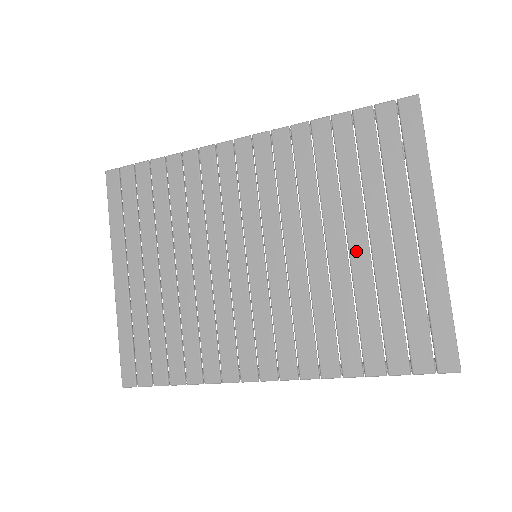
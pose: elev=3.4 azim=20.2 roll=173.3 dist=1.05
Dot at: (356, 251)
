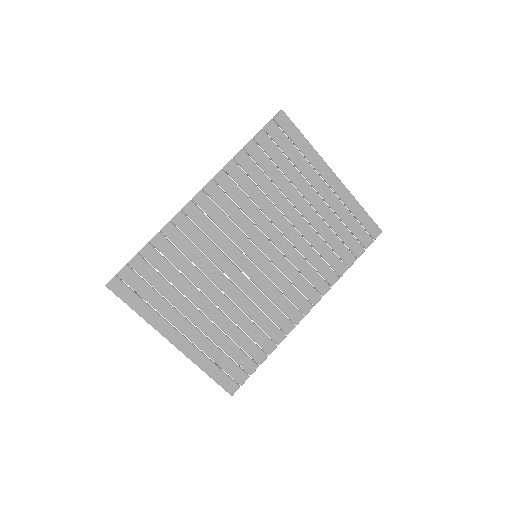
Dot at: (306, 213)
